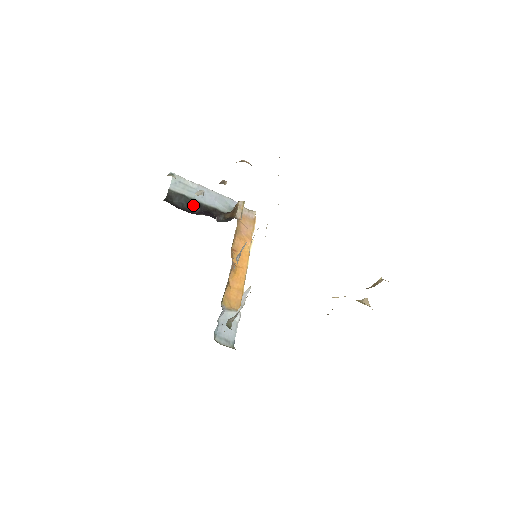
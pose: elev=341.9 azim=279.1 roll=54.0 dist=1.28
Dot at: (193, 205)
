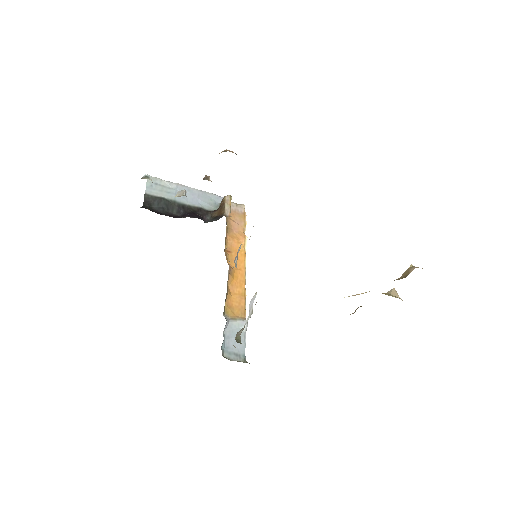
Dot at: (175, 208)
